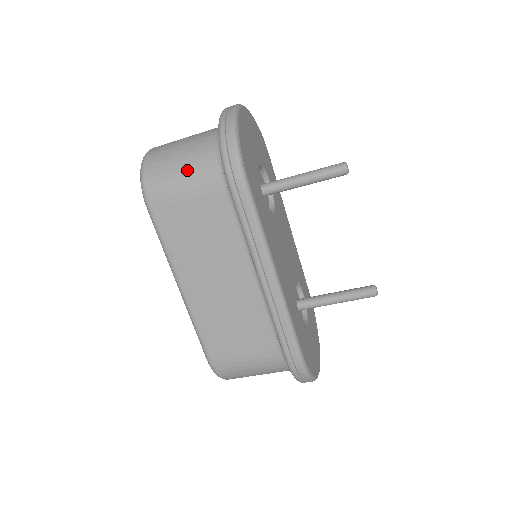
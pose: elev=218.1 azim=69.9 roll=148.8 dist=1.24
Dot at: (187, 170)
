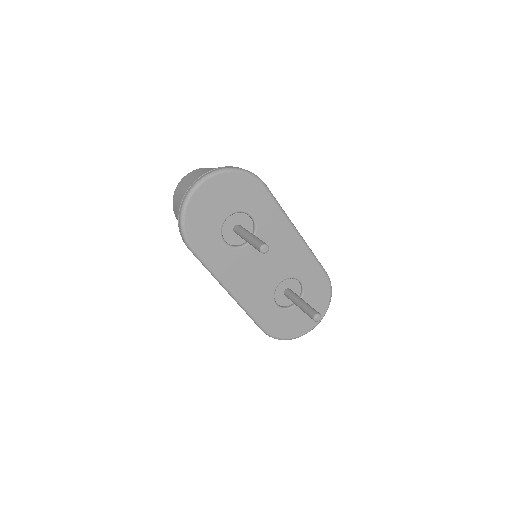
Dot at: occluded
